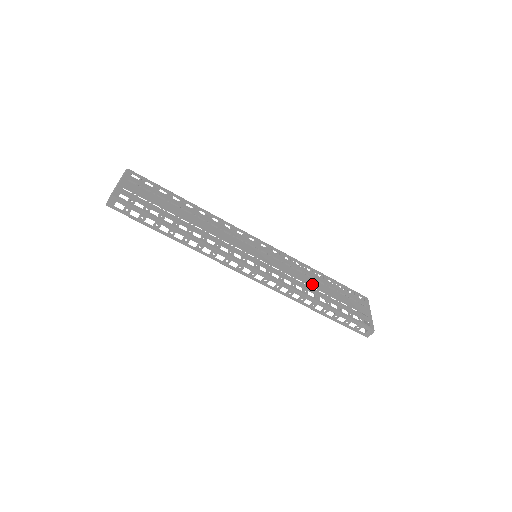
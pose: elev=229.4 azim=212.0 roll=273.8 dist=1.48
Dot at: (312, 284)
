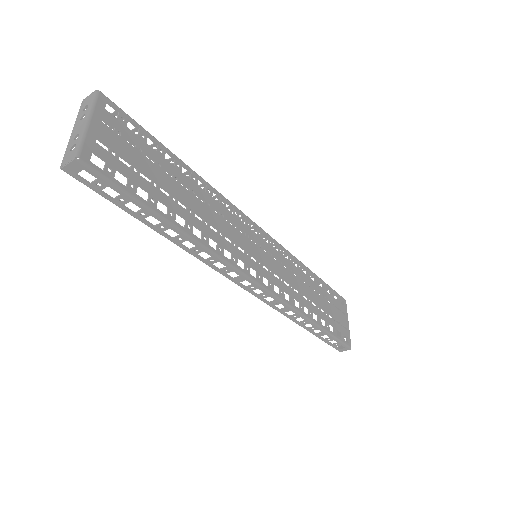
Dot at: (307, 294)
